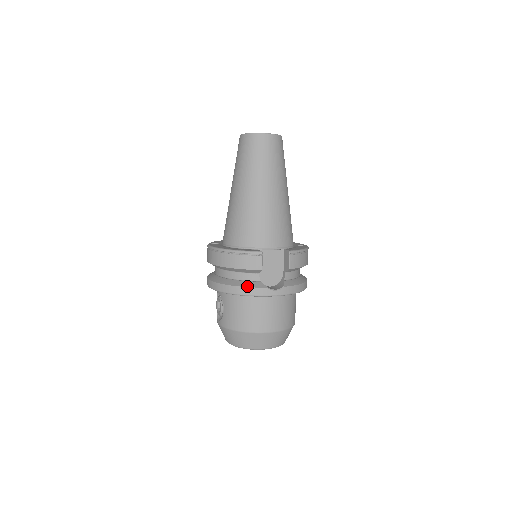
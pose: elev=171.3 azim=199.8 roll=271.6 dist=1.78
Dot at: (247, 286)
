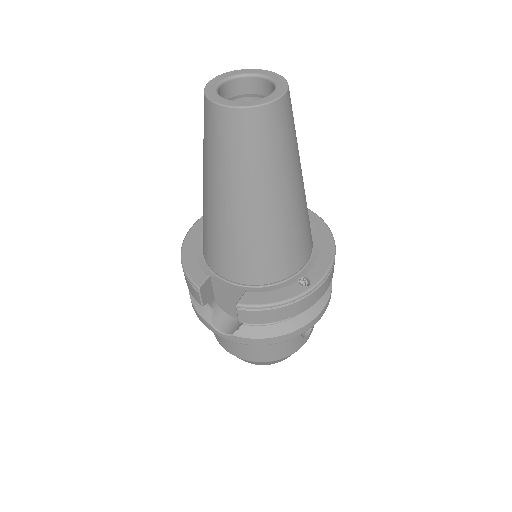
Dot at: (195, 307)
